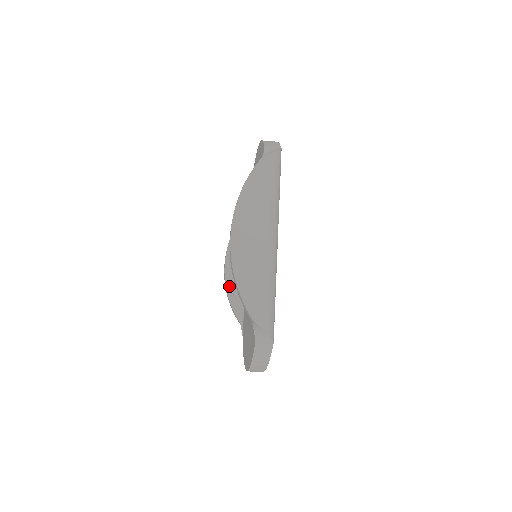
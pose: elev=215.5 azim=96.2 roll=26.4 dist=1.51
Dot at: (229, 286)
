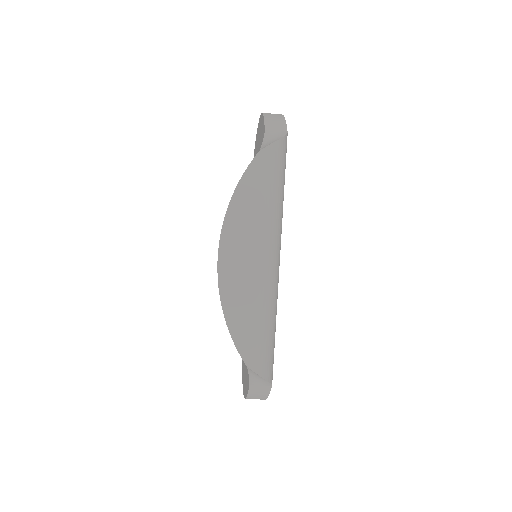
Dot at: occluded
